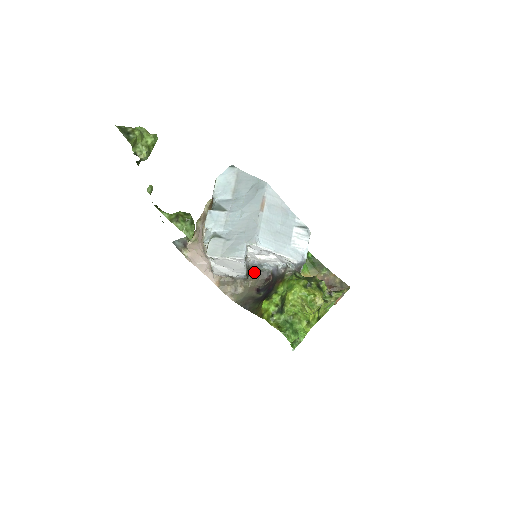
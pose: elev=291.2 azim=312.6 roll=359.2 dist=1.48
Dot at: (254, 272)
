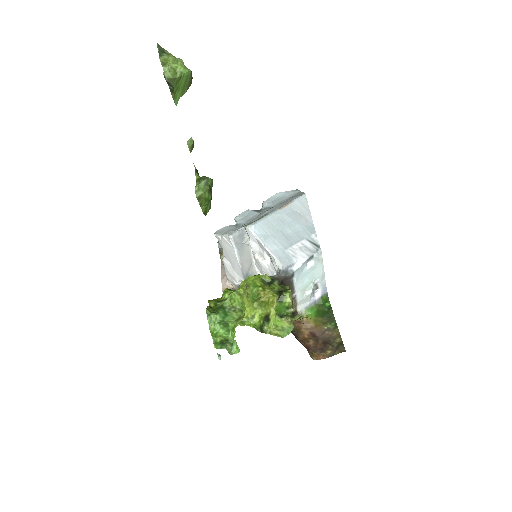
Dot at: occluded
